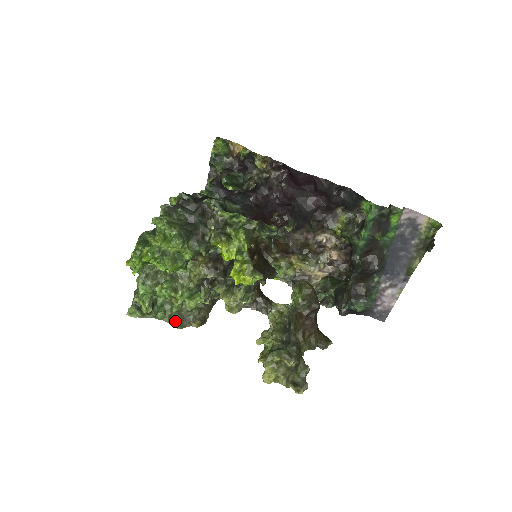
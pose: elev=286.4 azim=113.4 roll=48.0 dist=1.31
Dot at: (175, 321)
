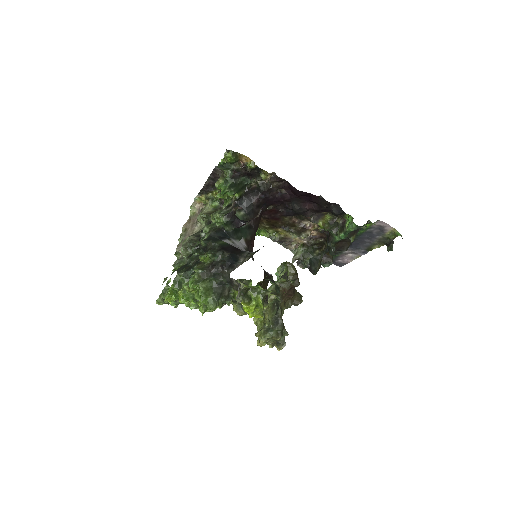
Dot at: occluded
